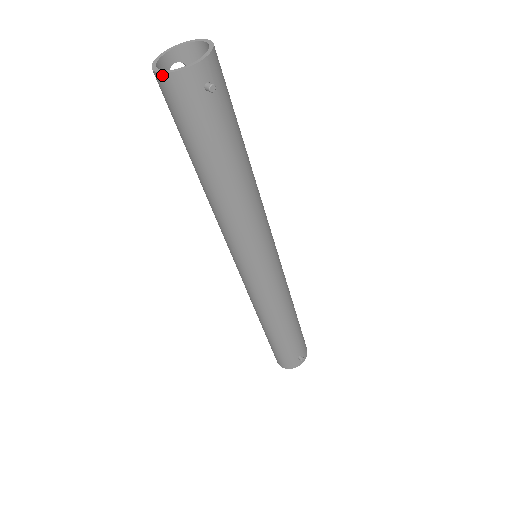
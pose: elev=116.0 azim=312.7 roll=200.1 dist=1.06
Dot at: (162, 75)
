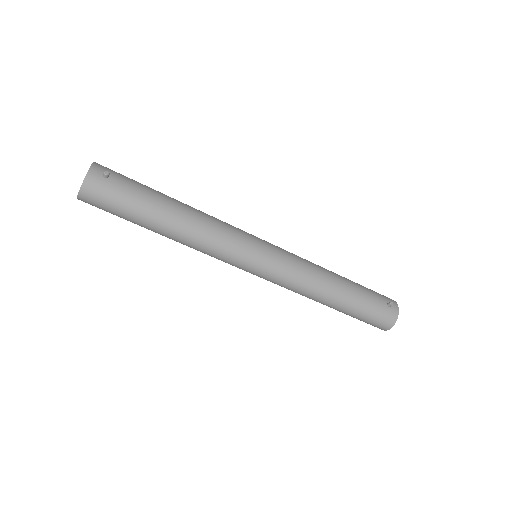
Dot at: (80, 192)
